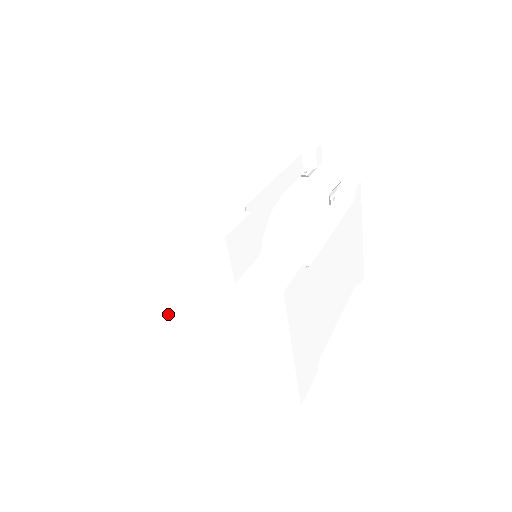
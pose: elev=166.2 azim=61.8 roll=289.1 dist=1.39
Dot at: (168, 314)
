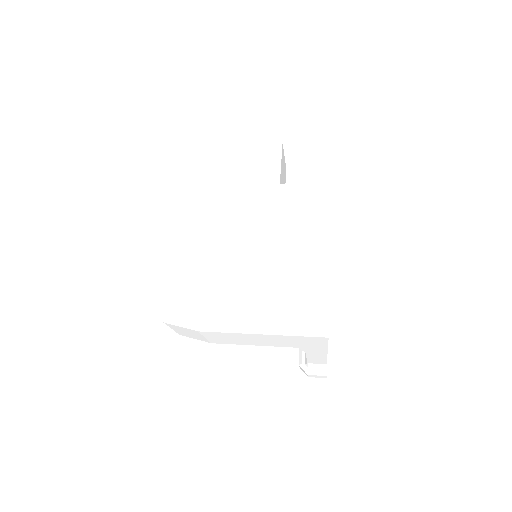
Dot at: (175, 236)
